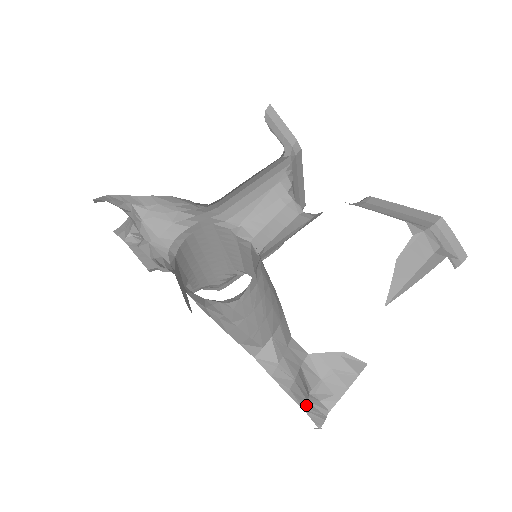
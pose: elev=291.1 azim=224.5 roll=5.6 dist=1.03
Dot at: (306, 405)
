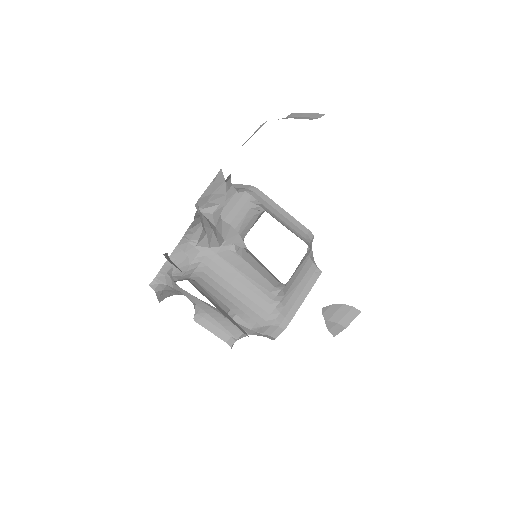
Dot at: (220, 233)
